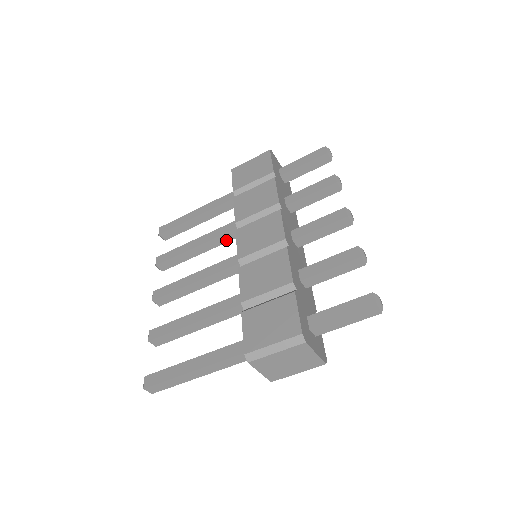
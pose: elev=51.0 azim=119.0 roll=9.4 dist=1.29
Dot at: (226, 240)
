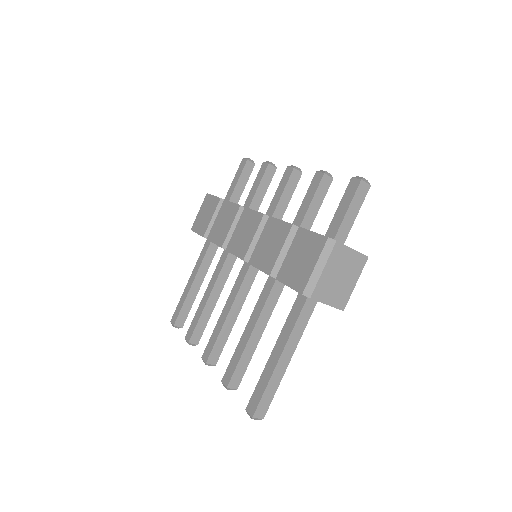
Dot at: (226, 275)
